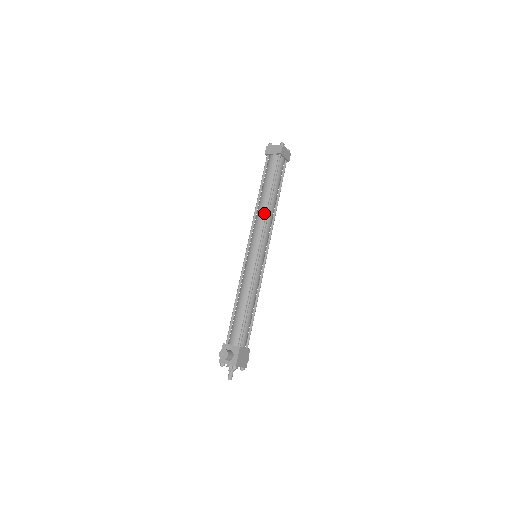
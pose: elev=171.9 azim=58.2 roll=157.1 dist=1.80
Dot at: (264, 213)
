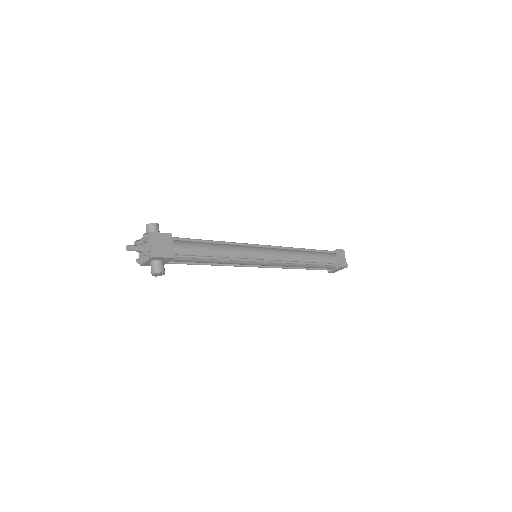
Dot at: occluded
